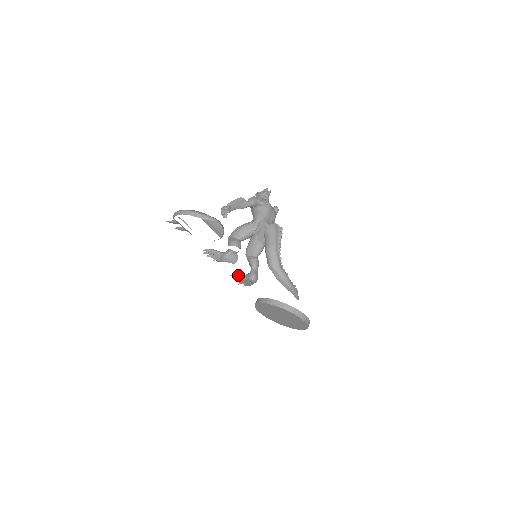
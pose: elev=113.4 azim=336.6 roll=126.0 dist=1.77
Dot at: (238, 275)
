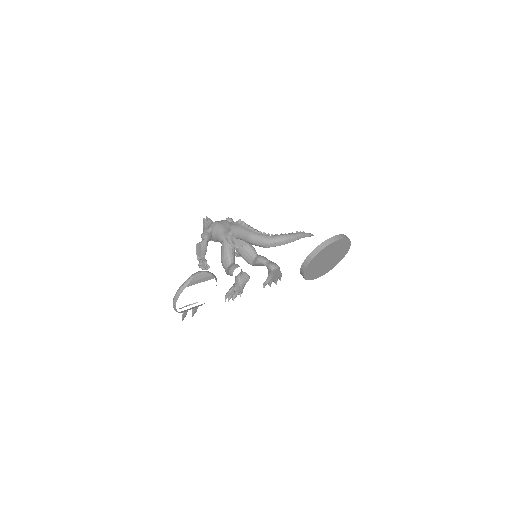
Dot at: (266, 281)
